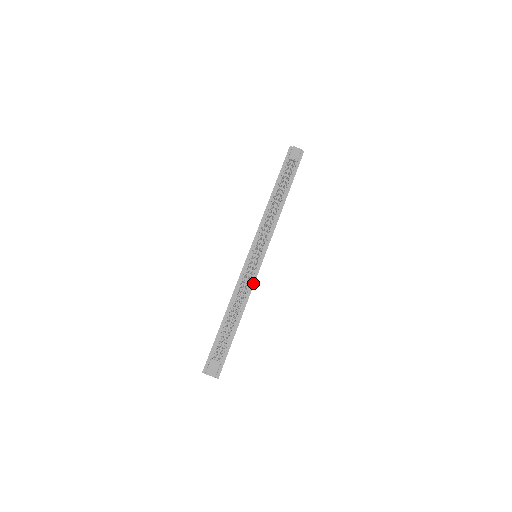
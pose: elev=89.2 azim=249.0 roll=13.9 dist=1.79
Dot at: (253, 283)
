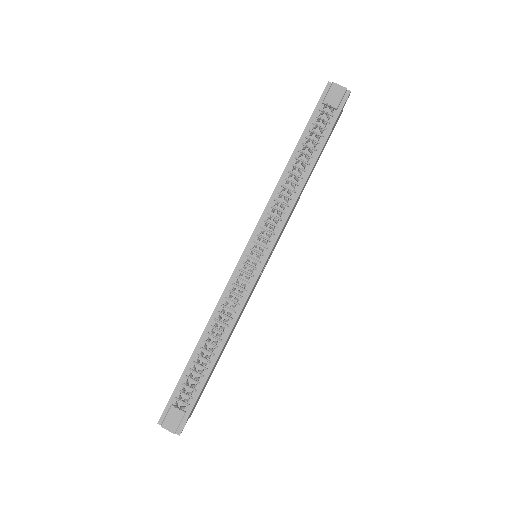
Dot at: (245, 299)
